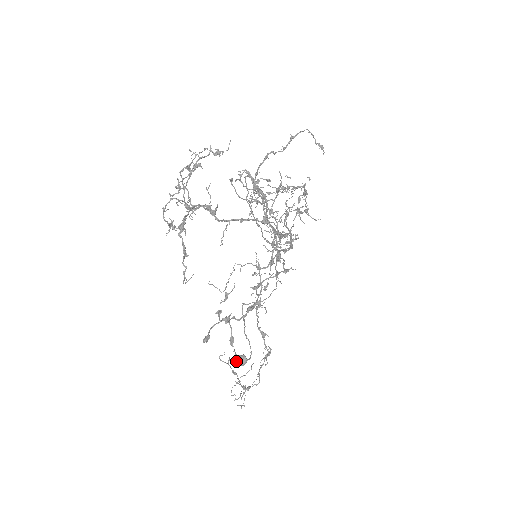
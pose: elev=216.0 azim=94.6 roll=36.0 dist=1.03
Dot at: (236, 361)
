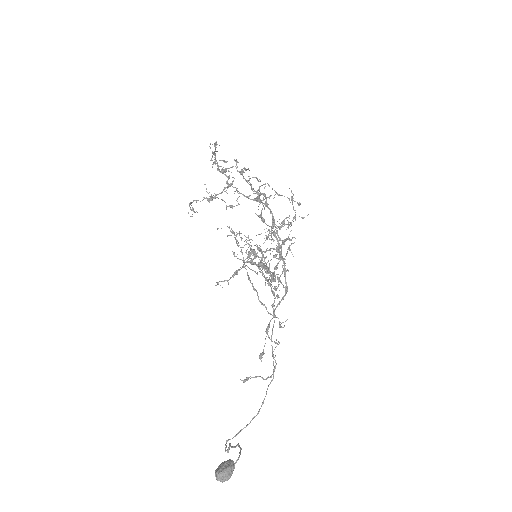
Dot at: occluded
